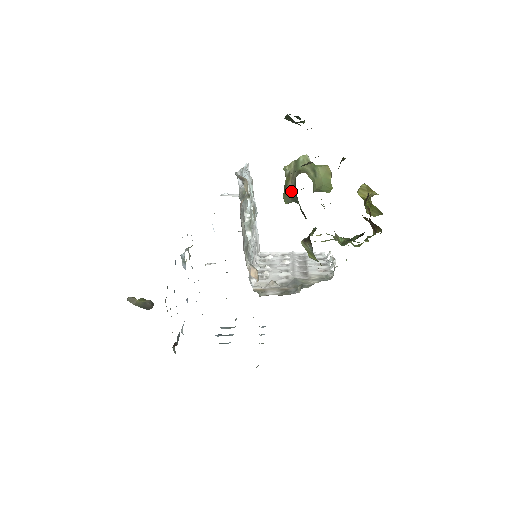
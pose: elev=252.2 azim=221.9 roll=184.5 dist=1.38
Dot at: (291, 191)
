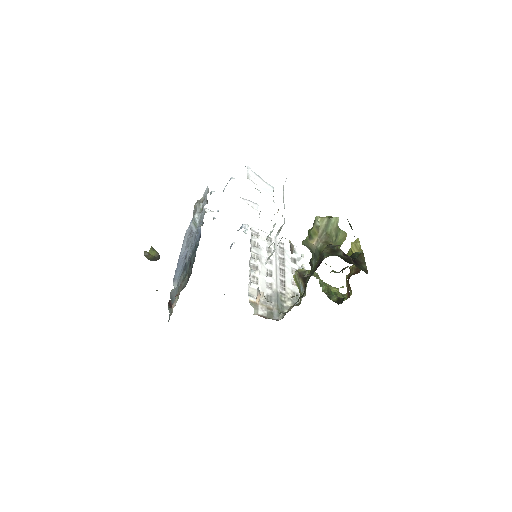
Dot at: (313, 247)
